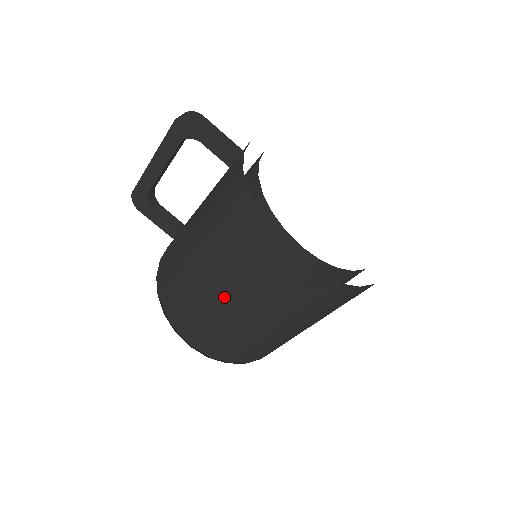
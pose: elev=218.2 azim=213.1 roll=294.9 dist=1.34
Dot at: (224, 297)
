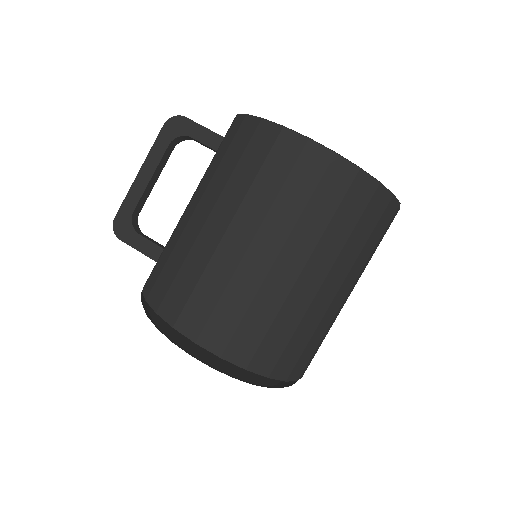
Dot at: (234, 235)
